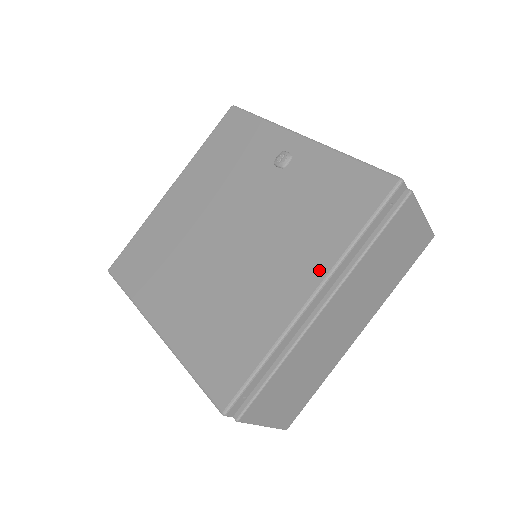
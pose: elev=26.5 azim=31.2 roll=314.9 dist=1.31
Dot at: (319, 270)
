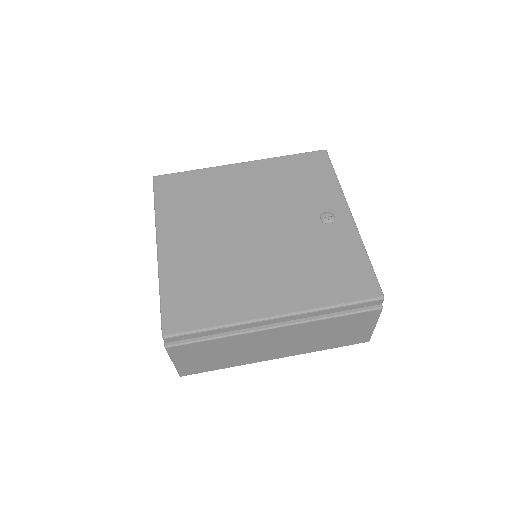
Dot at: (293, 305)
